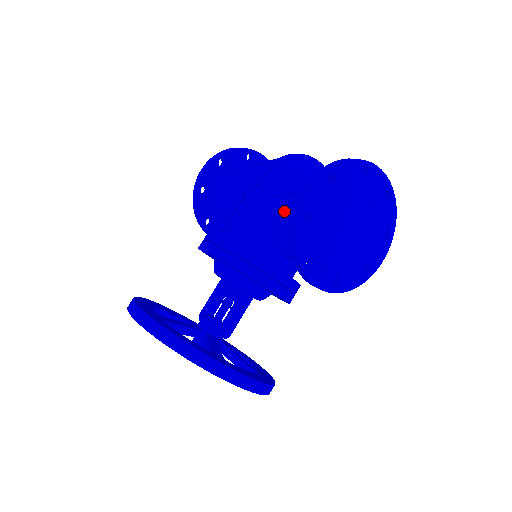
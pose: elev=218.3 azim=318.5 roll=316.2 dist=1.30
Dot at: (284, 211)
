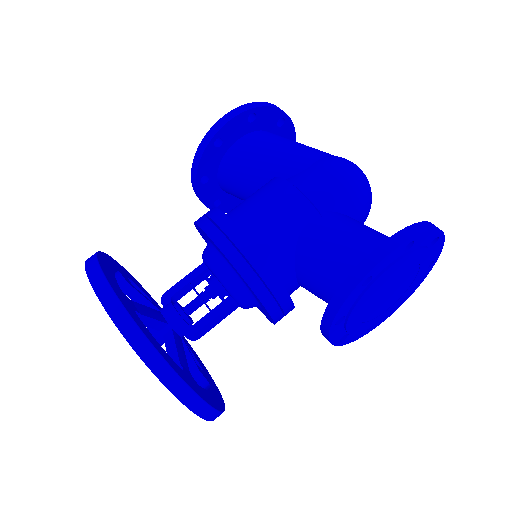
Dot at: (327, 239)
